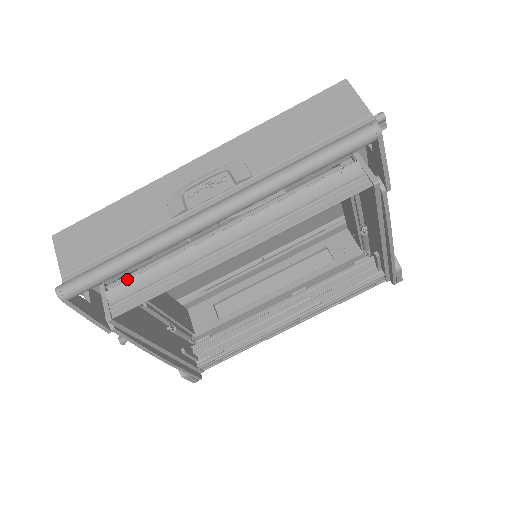
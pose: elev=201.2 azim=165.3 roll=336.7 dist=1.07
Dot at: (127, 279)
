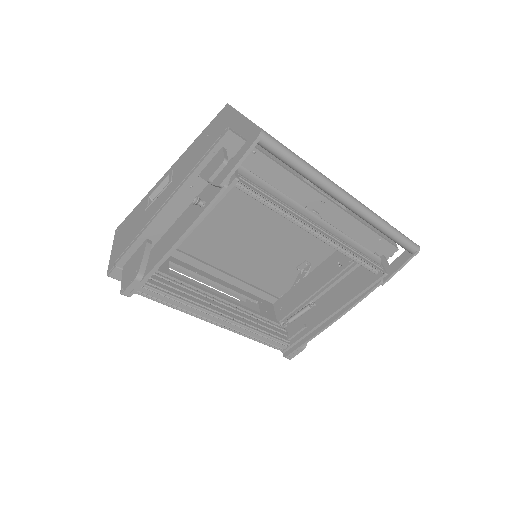
Dot at: occluded
